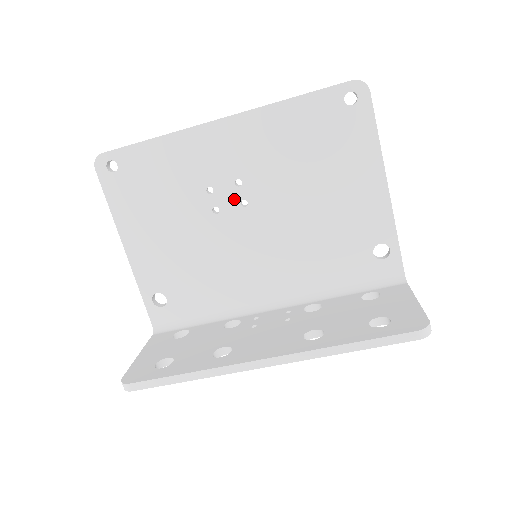
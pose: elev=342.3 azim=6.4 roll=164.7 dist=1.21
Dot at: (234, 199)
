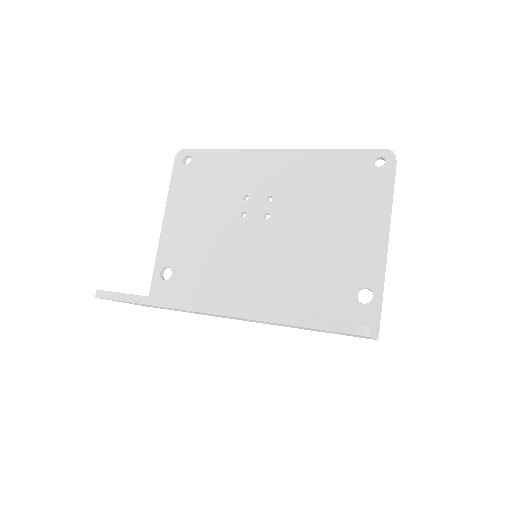
Dot at: (261, 210)
